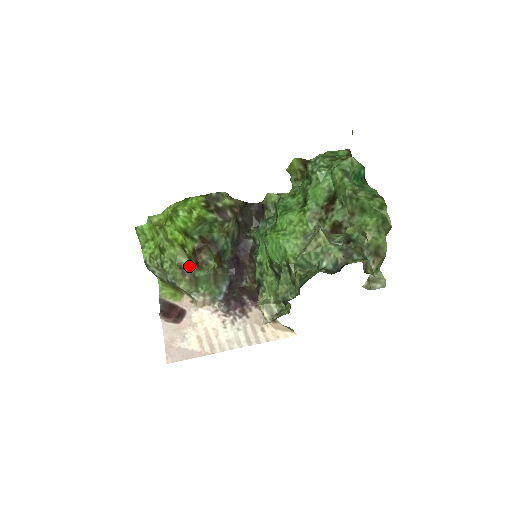
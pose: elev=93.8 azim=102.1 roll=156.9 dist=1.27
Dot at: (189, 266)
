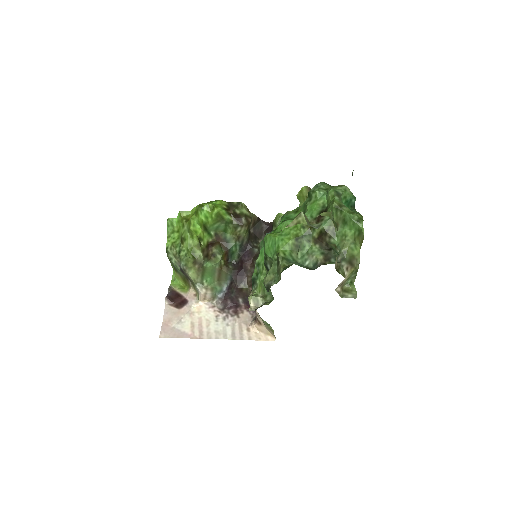
Dot at: (201, 257)
